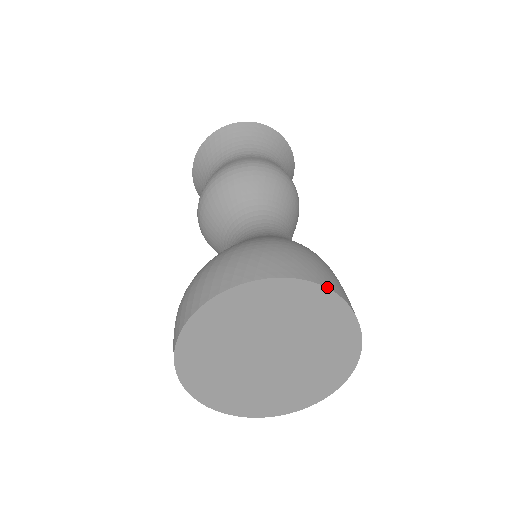
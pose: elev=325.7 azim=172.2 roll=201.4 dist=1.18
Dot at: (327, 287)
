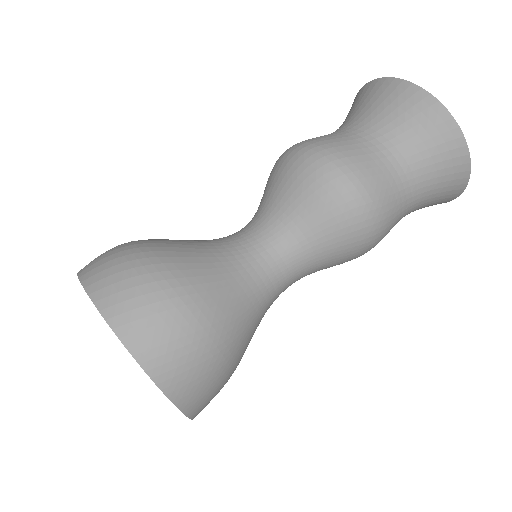
Dot at: (149, 375)
